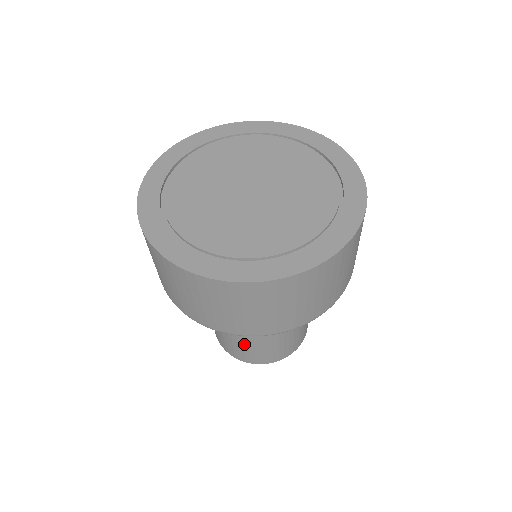
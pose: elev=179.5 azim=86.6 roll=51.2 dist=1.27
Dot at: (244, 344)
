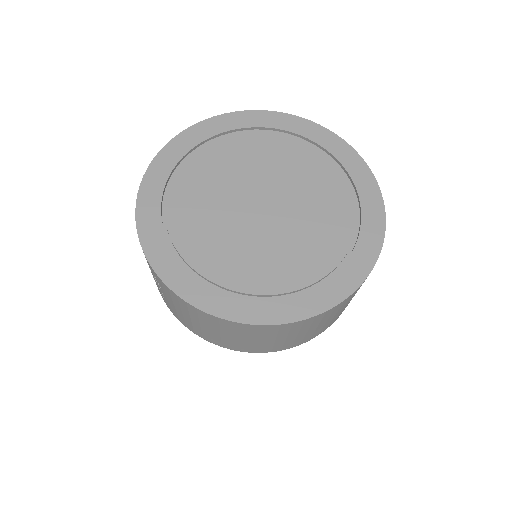
Dot at: occluded
